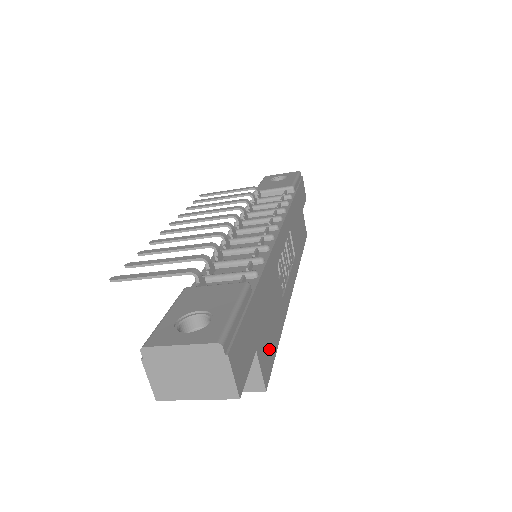
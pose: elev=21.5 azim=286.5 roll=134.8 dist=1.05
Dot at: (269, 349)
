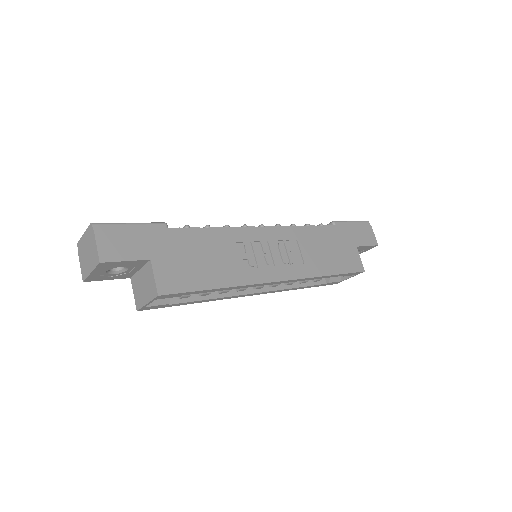
Dot at: (183, 277)
